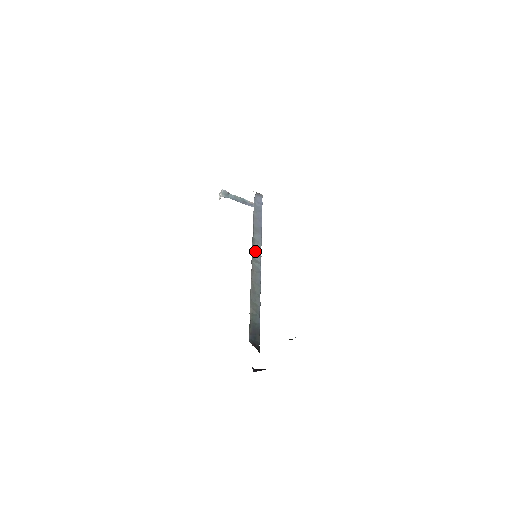
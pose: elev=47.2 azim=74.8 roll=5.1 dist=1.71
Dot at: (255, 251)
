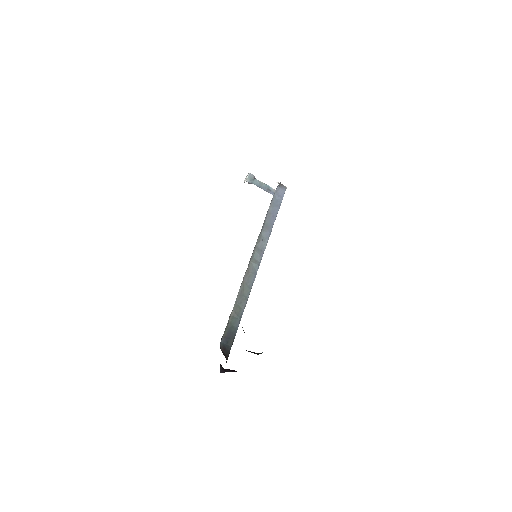
Dot at: (258, 250)
